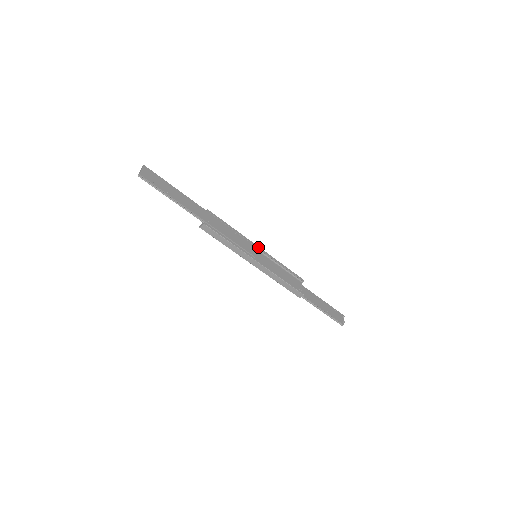
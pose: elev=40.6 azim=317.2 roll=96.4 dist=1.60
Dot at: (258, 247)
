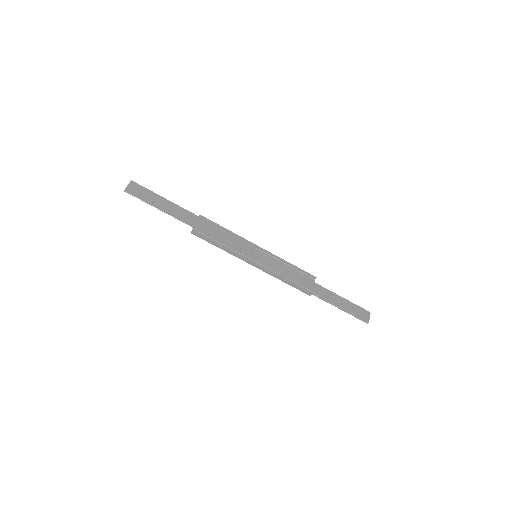
Dot at: (258, 247)
